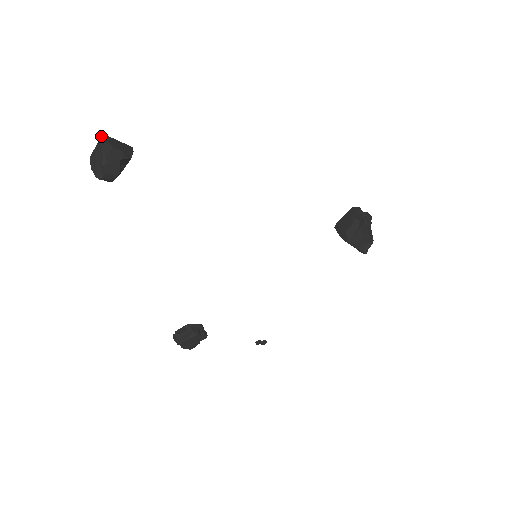
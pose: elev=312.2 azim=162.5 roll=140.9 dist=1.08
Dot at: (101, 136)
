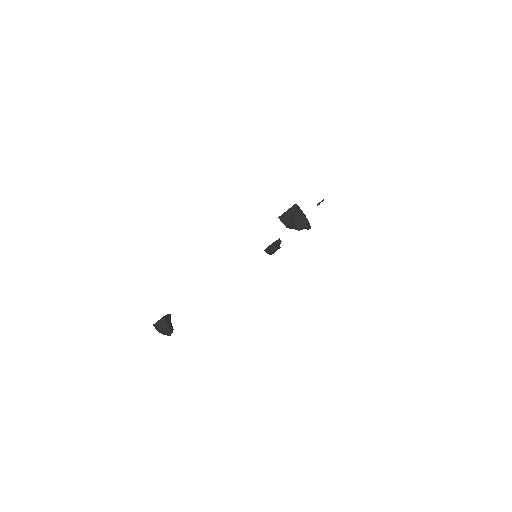
Dot at: (153, 325)
